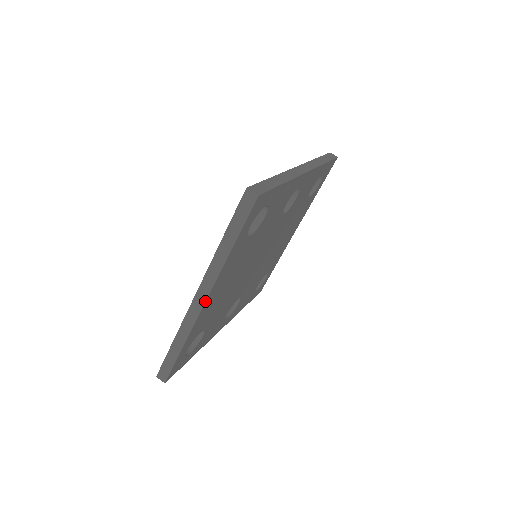
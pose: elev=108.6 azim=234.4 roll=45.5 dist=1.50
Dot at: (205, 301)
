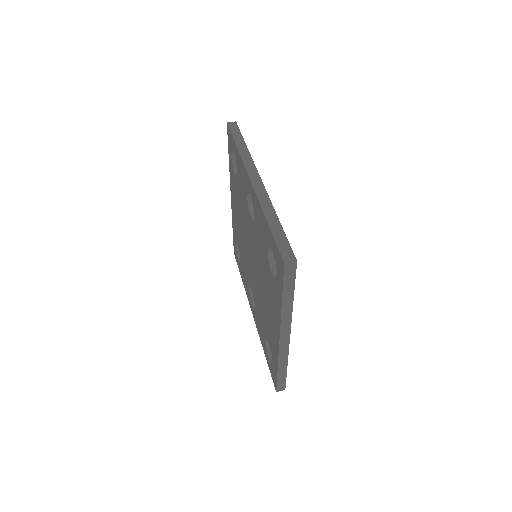
Dot at: occluded
